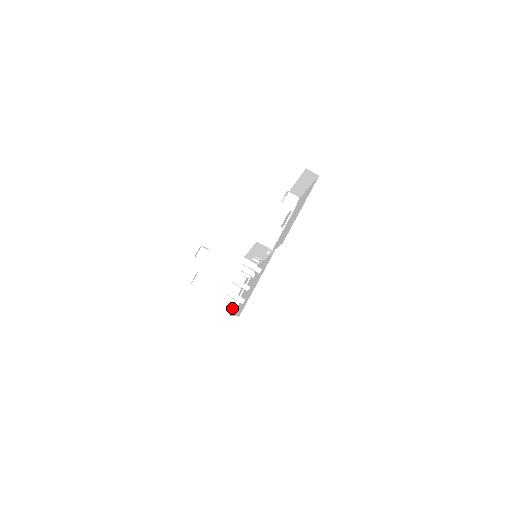
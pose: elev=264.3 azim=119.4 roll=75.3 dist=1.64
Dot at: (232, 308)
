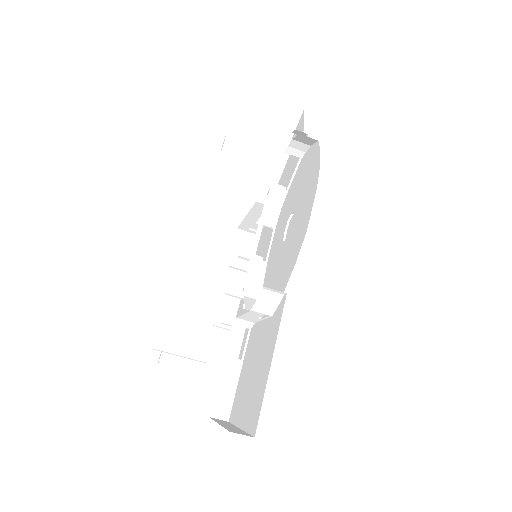
Dot at: occluded
